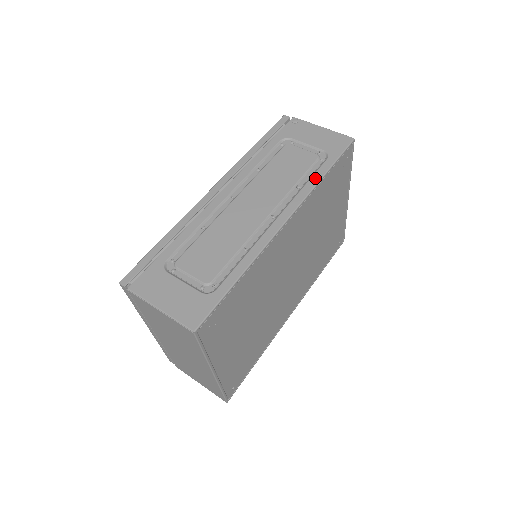
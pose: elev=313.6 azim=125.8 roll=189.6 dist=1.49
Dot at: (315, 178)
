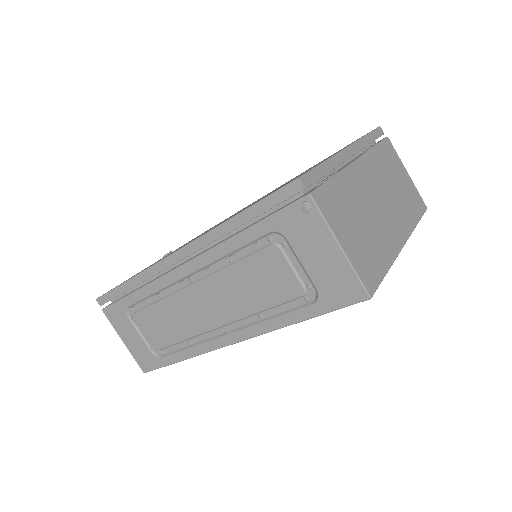
Dot at: (283, 320)
